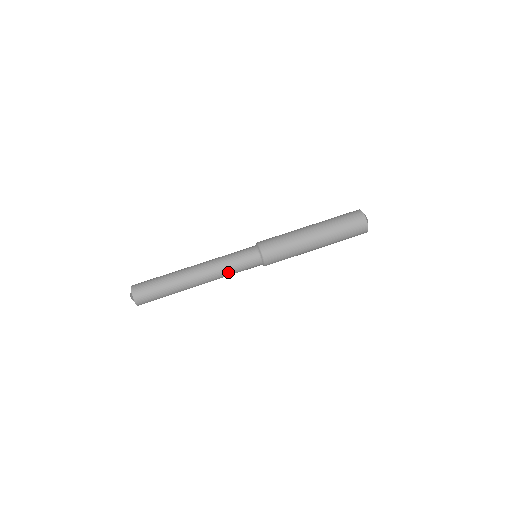
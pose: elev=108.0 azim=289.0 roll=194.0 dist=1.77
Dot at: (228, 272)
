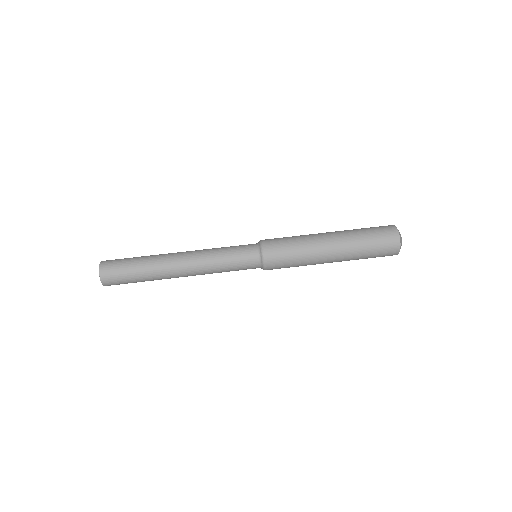
Dot at: (217, 264)
